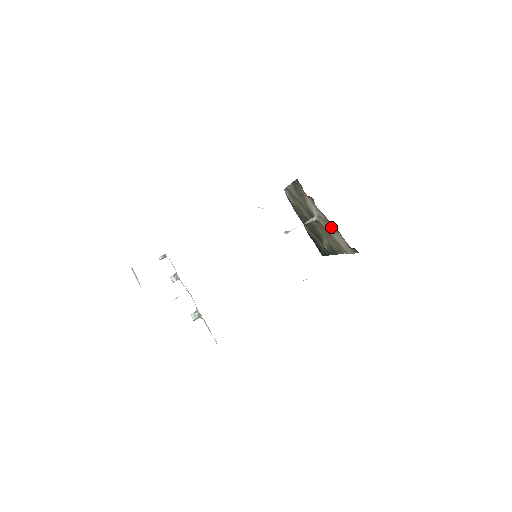
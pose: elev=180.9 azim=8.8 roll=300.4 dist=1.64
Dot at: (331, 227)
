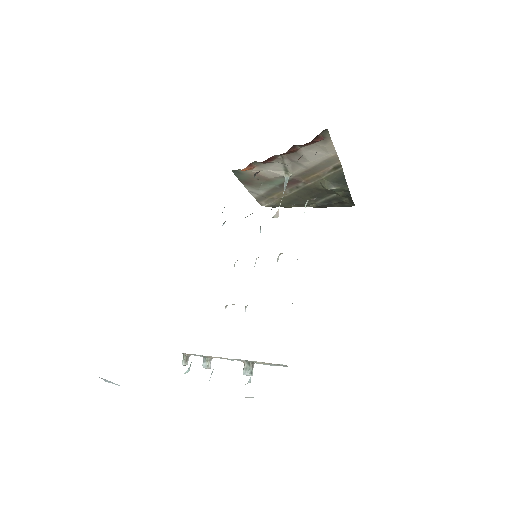
Dot at: (295, 158)
